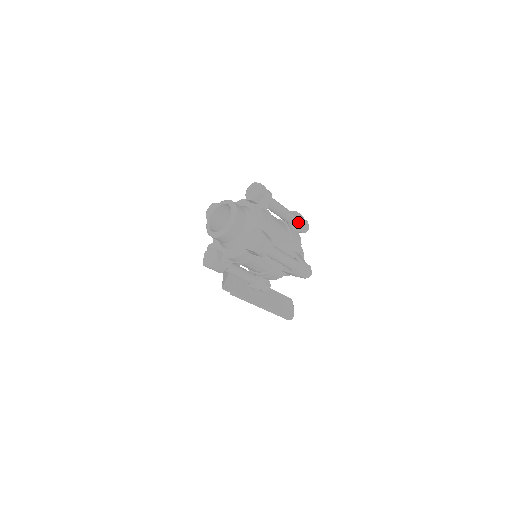
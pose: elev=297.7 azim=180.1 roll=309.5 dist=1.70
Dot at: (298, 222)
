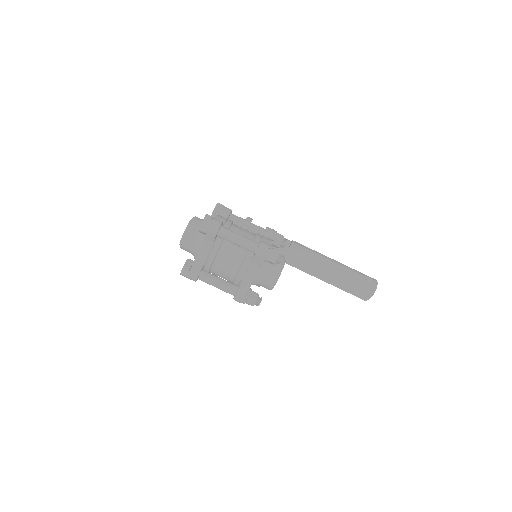
Dot at: (256, 257)
